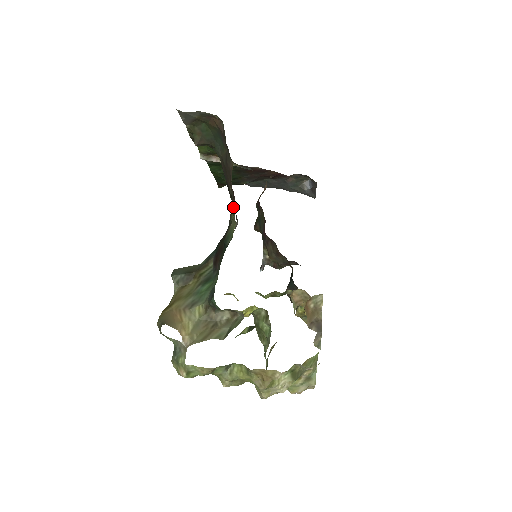
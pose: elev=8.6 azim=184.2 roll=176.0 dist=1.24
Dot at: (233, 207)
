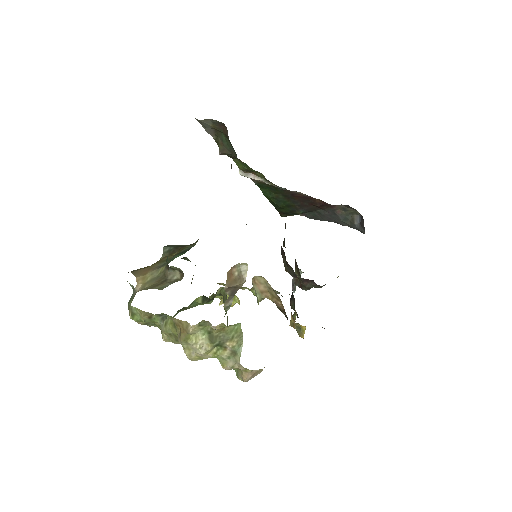
Dot at: occluded
